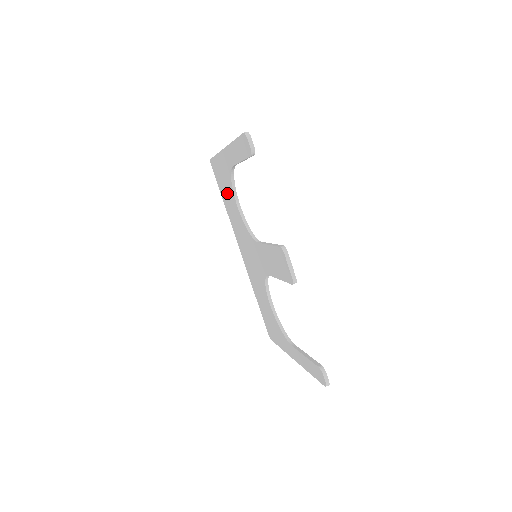
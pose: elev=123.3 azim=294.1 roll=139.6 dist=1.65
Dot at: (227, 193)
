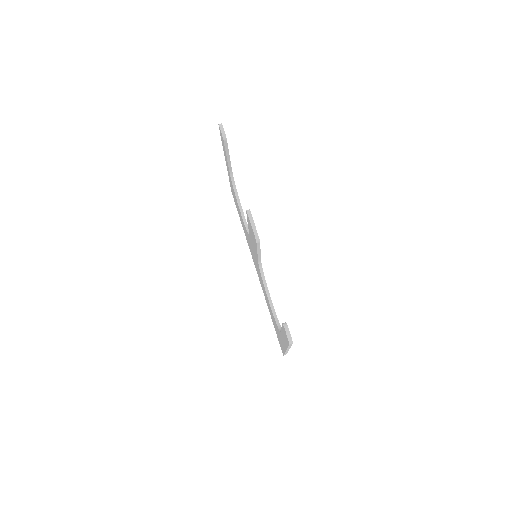
Dot at: (238, 210)
